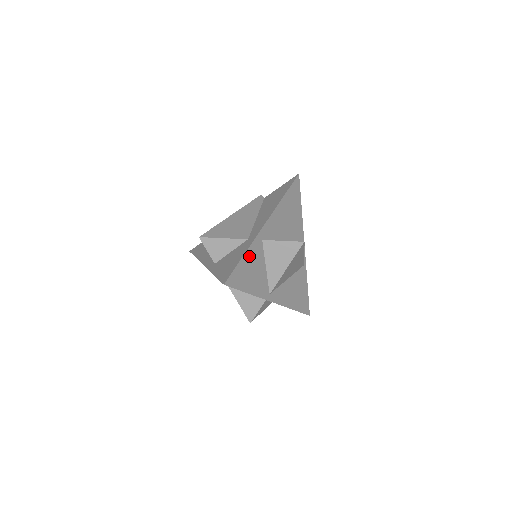
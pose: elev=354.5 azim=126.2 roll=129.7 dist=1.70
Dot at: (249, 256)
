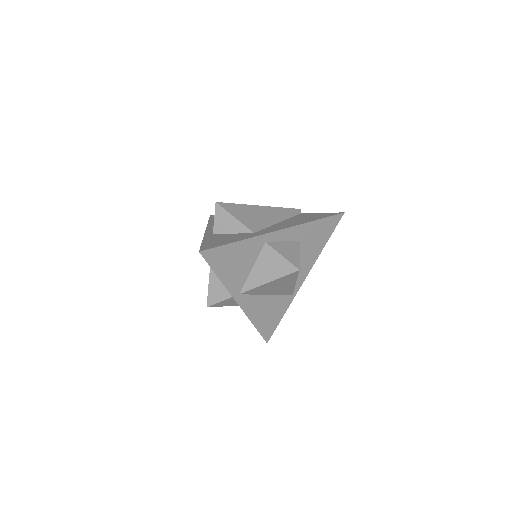
Dot at: (242, 246)
